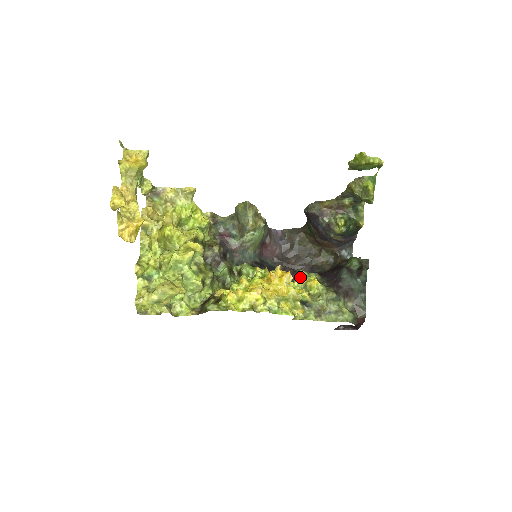
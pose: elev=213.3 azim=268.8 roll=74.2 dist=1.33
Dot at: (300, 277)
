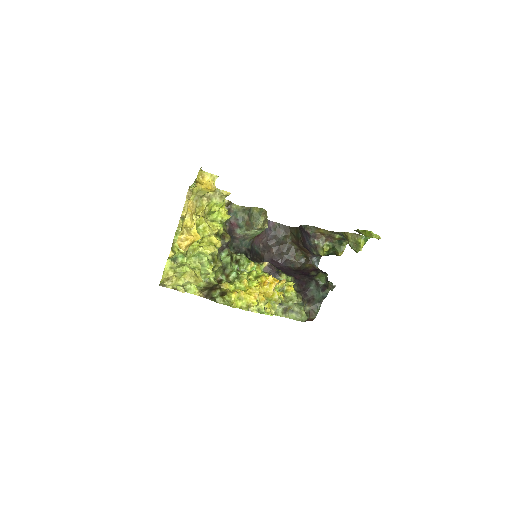
Dot at: (282, 282)
